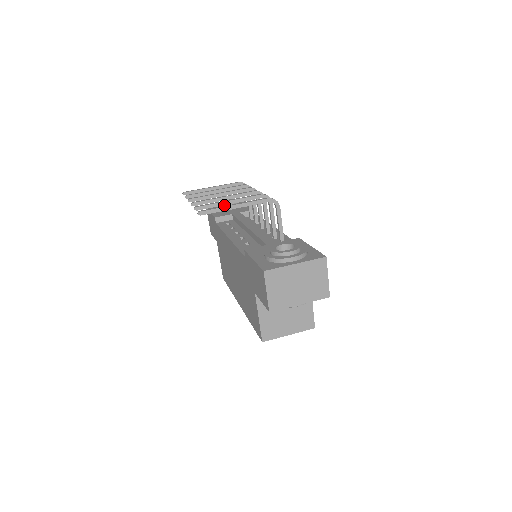
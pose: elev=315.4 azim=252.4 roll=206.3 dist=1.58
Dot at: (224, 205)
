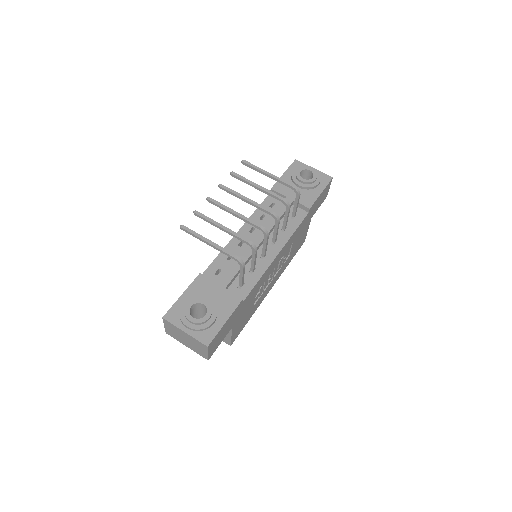
Dot at: (297, 177)
